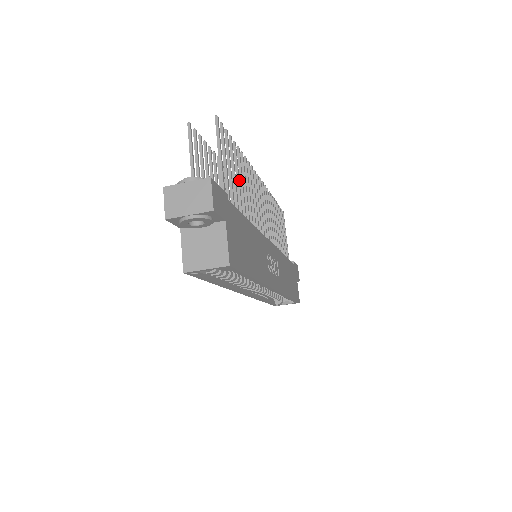
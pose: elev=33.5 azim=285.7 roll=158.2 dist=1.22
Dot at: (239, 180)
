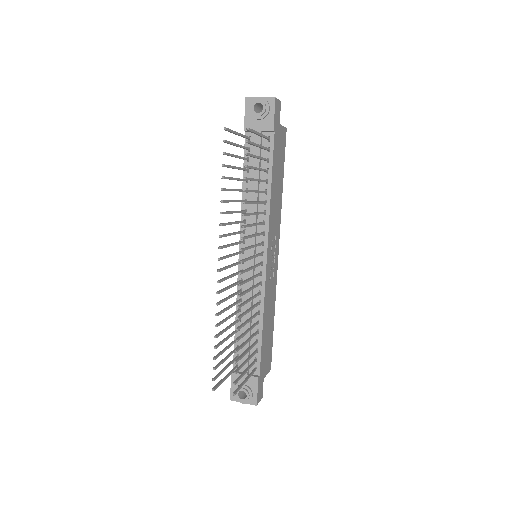
Dot at: (248, 341)
